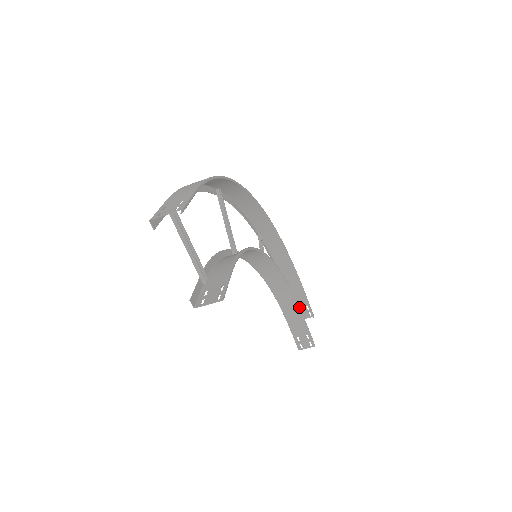
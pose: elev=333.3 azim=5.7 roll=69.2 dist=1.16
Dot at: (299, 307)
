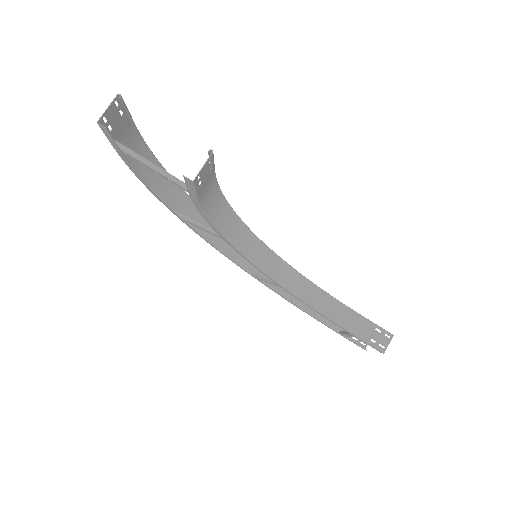
Dot at: (342, 303)
